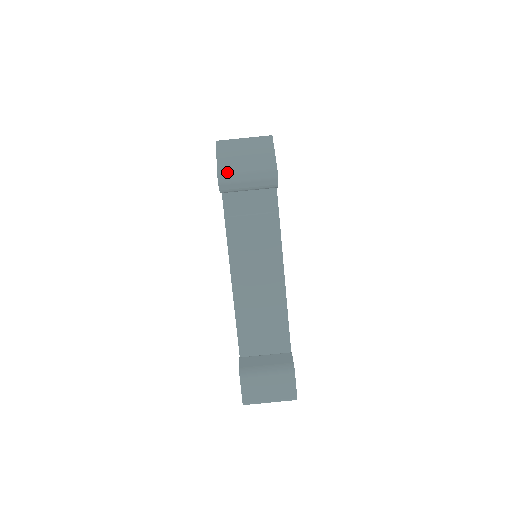
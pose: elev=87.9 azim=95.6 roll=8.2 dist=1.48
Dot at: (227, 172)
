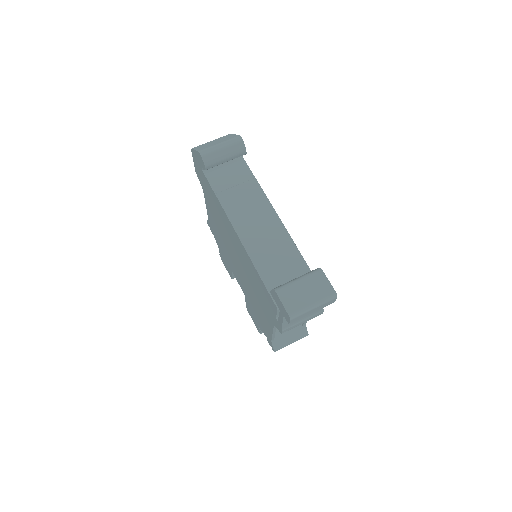
Dot at: (205, 148)
